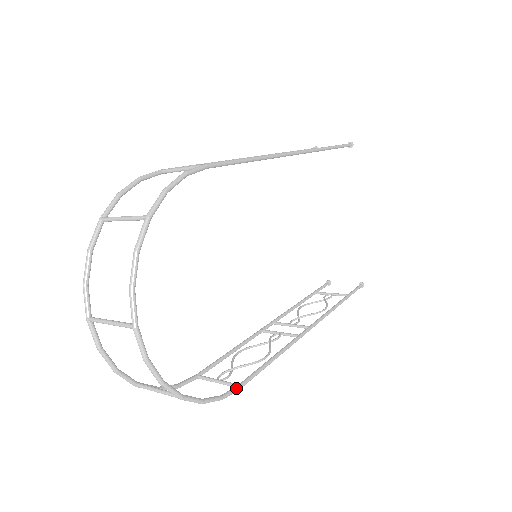
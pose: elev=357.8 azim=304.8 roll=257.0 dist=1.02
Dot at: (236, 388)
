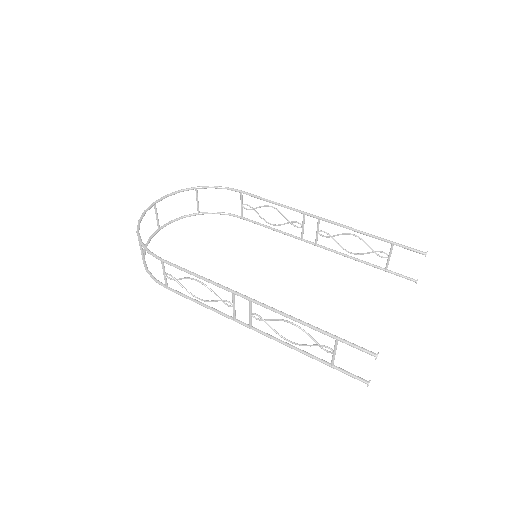
Dot at: (159, 257)
